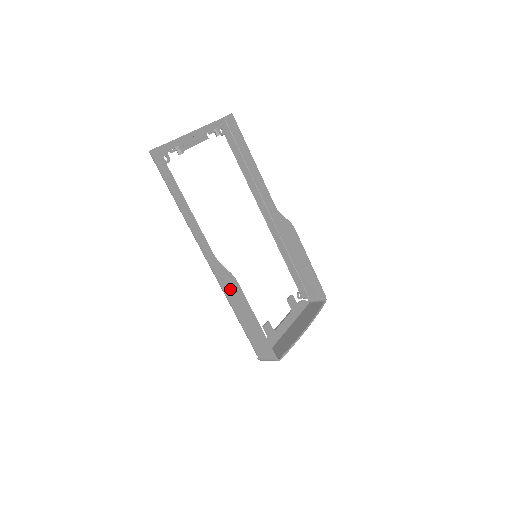
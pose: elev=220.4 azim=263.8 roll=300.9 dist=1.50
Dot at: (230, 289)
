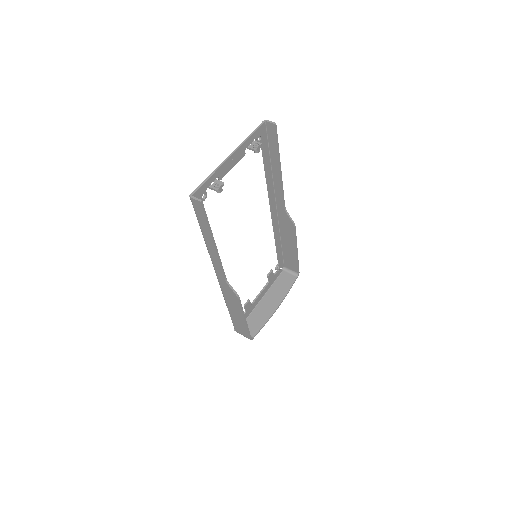
Dot at: (231, 298)
